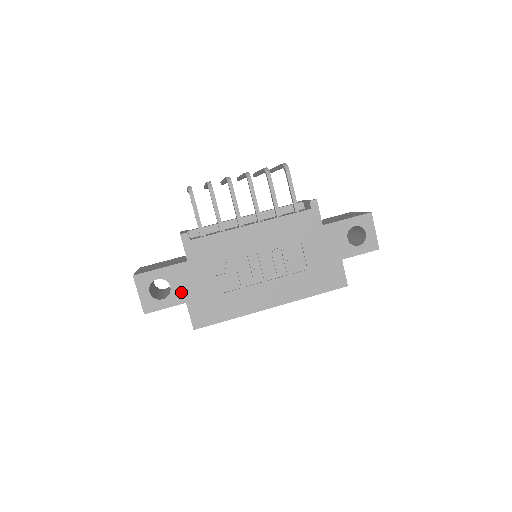
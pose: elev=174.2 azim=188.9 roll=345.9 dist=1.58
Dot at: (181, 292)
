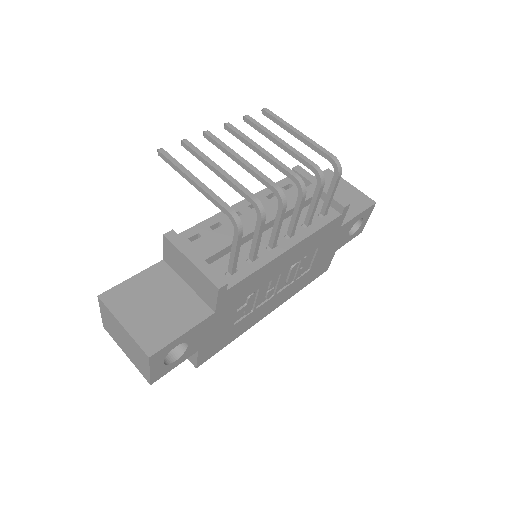
Dot at: (197, 344)
